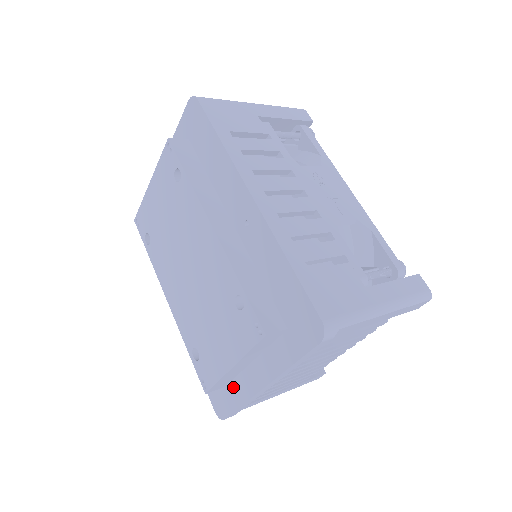
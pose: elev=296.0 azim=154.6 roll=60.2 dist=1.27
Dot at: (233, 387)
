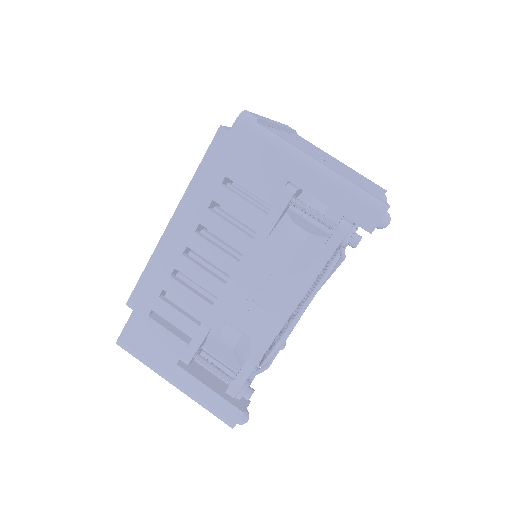
Dot at: occluded
